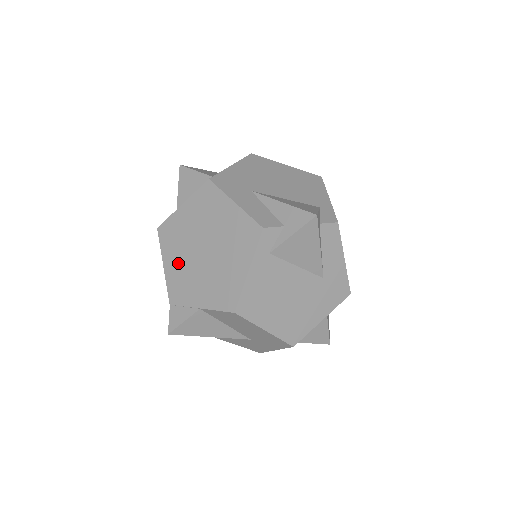
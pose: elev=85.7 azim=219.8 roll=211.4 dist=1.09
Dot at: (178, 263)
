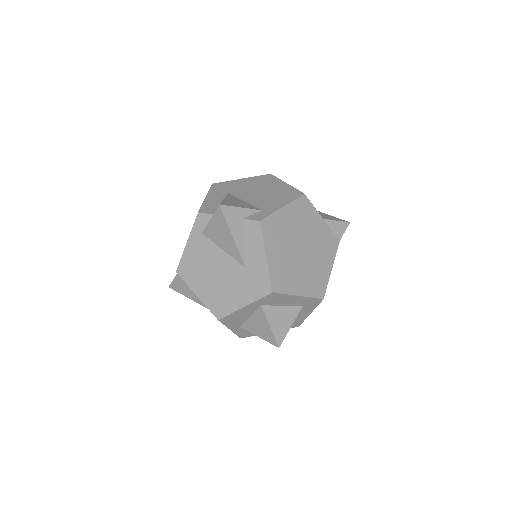
Dot at: occluded
